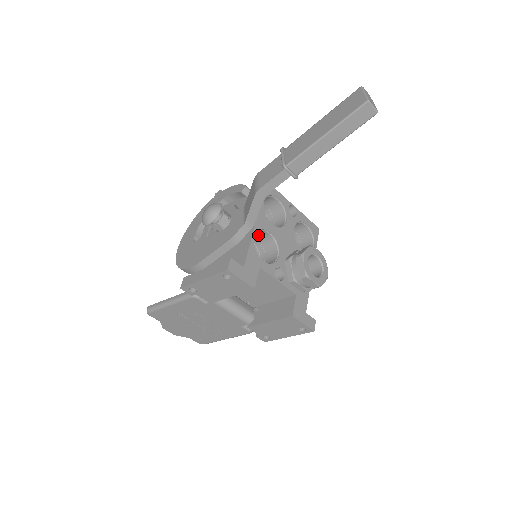
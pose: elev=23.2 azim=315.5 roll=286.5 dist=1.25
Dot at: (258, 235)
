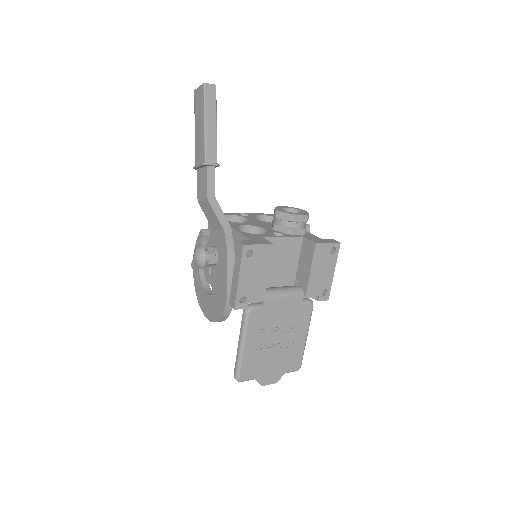
Dot at: occluded
